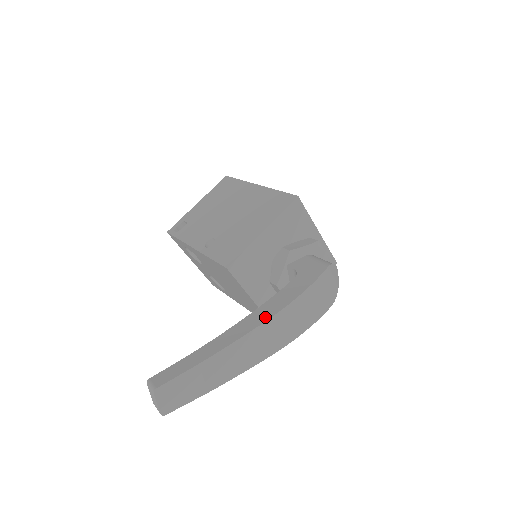
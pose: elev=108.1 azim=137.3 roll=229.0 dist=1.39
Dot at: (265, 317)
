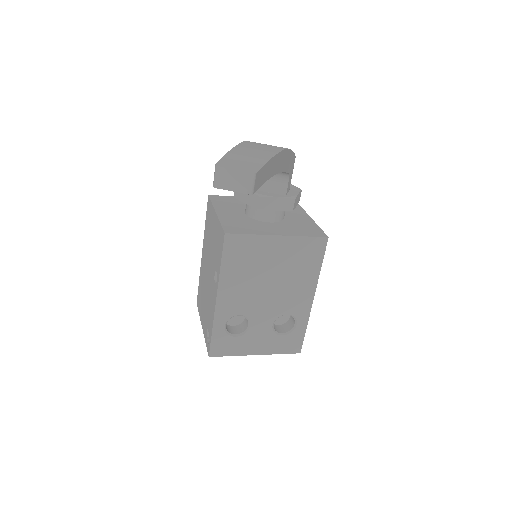
Dot at: occluded
